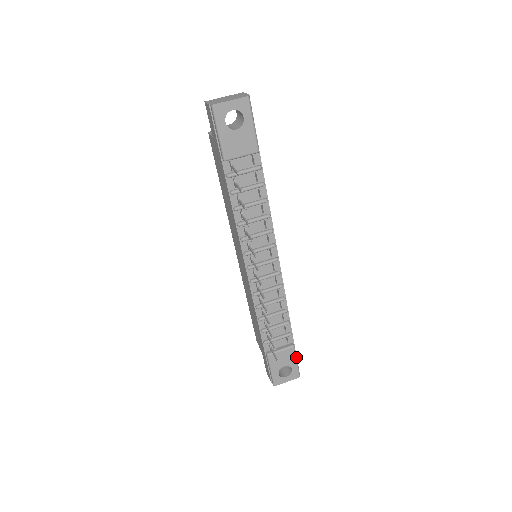
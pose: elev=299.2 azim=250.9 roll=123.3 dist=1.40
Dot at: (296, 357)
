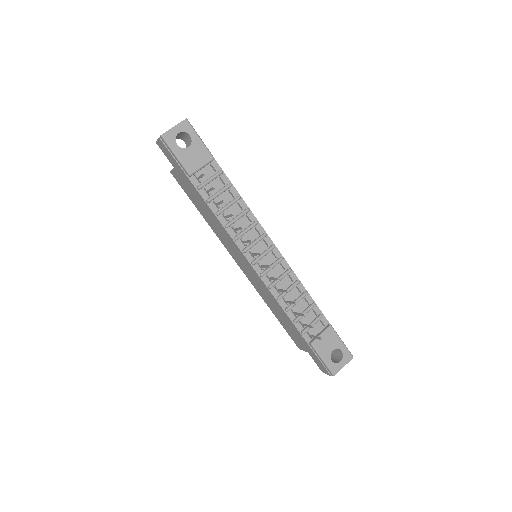
Dot at: (339, 337)
